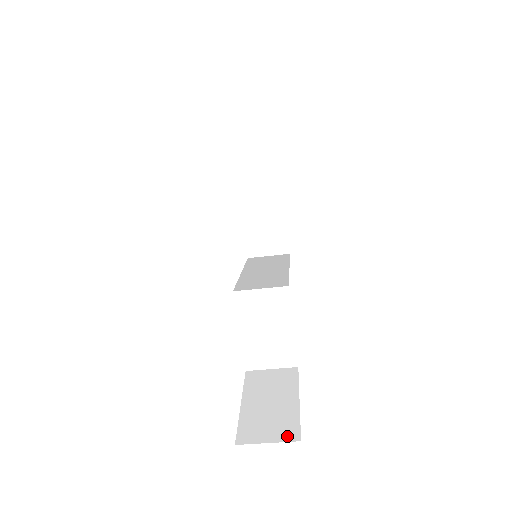
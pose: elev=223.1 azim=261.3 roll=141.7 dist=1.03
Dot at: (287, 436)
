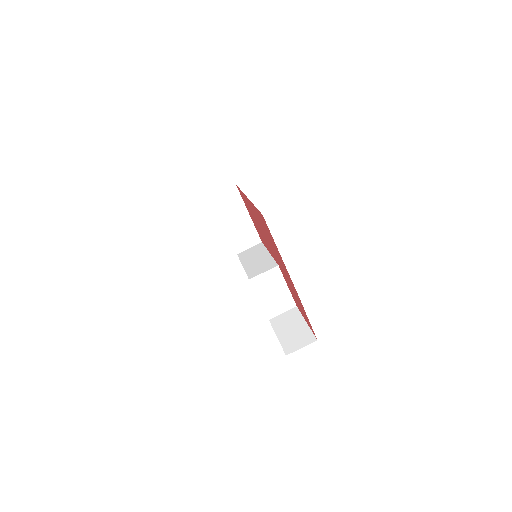
Dot at: (309, 341)
